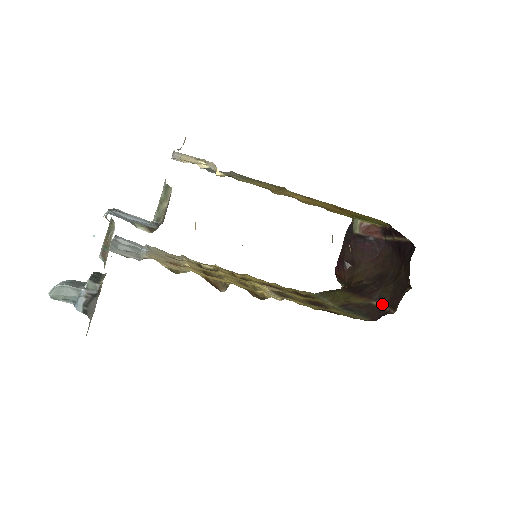
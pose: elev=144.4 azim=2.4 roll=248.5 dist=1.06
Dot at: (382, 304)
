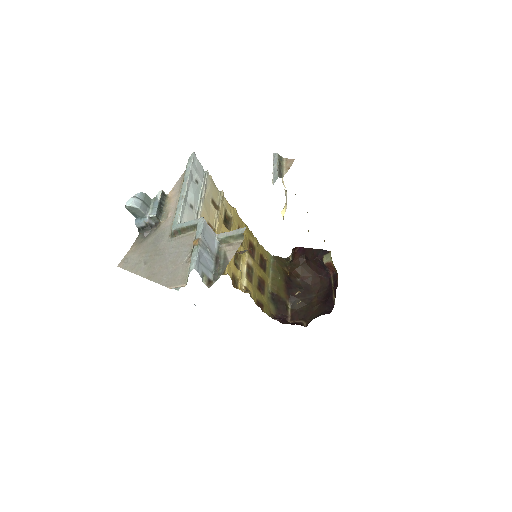
Dot at: (291, 307)
